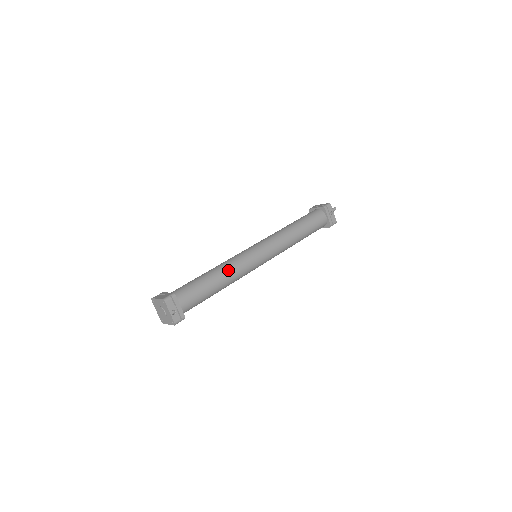
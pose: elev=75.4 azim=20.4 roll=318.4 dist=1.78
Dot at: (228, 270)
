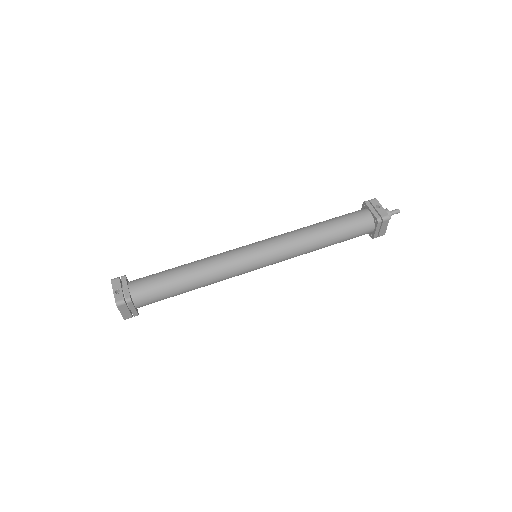
Dot at: (202, 260)
